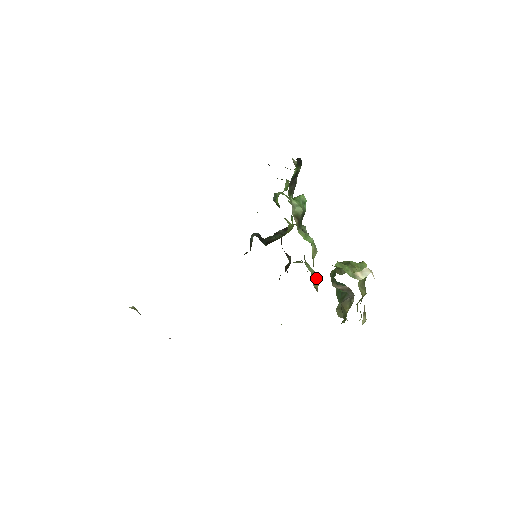
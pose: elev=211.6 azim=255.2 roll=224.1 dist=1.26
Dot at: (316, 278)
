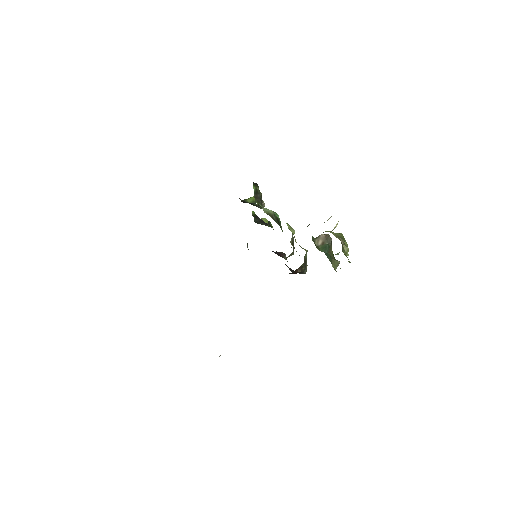
Dot at: (303, 248)
